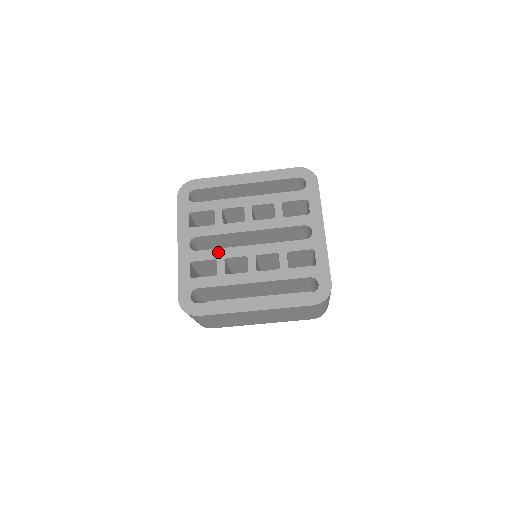
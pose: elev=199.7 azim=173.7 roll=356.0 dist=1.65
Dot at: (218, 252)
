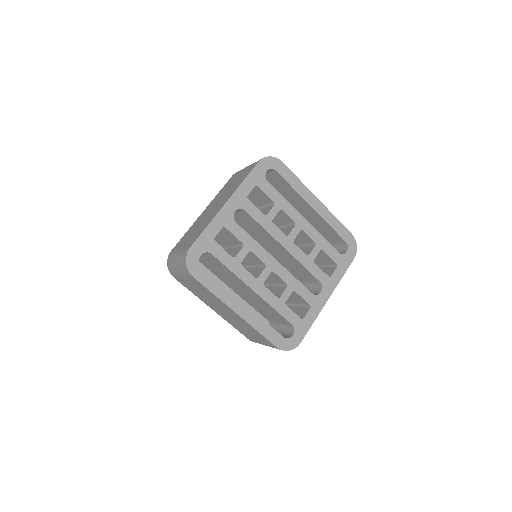
Dot at: (250, 240)
